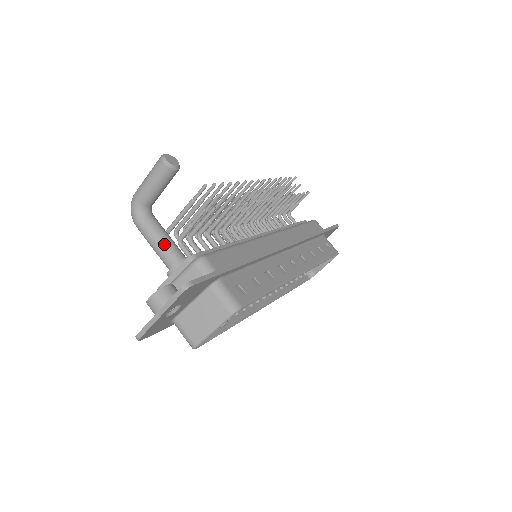
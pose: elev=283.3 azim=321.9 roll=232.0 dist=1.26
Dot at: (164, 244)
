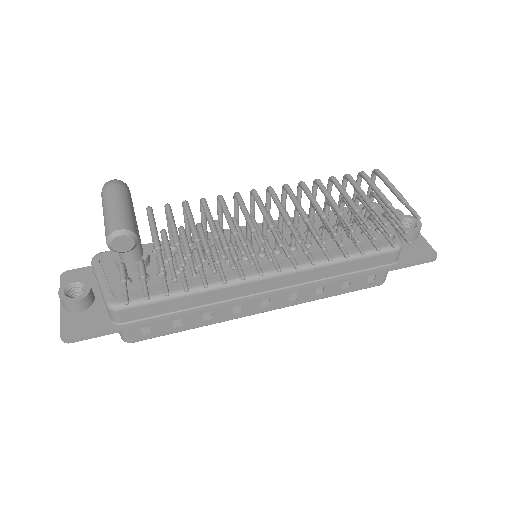
Dot at: occluded
